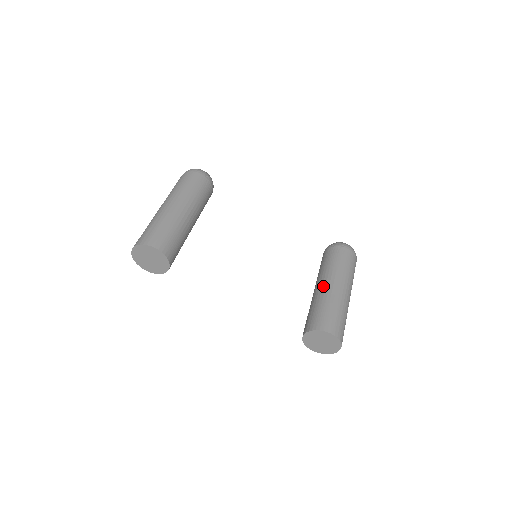
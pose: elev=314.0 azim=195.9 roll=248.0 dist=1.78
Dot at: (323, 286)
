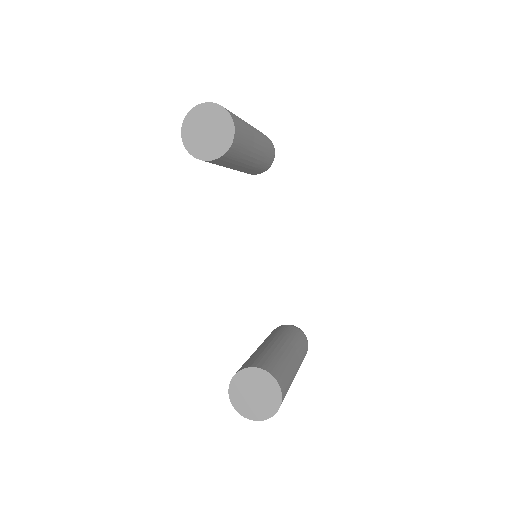
Dot at: (284, 346)
